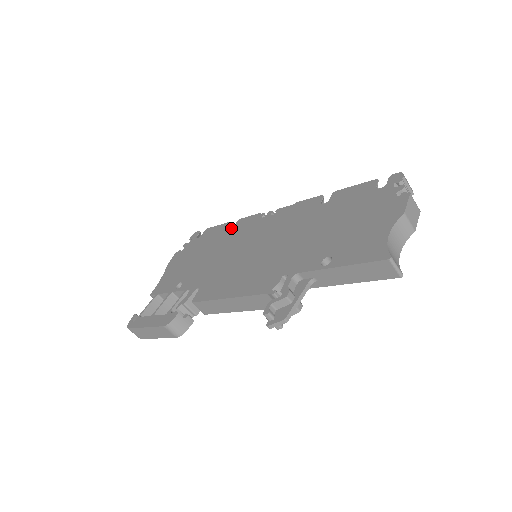
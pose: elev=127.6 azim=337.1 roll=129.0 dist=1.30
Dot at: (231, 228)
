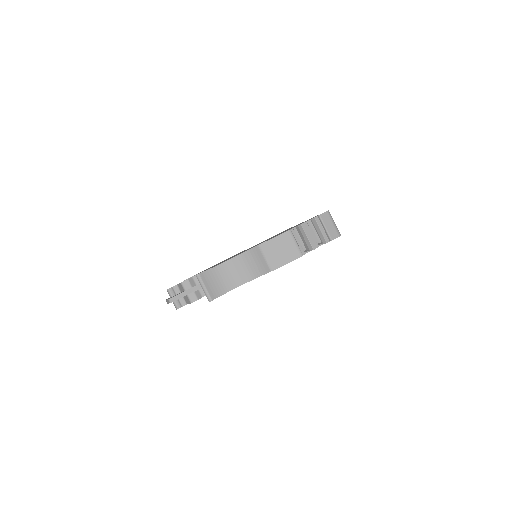
Dot at: occluded
